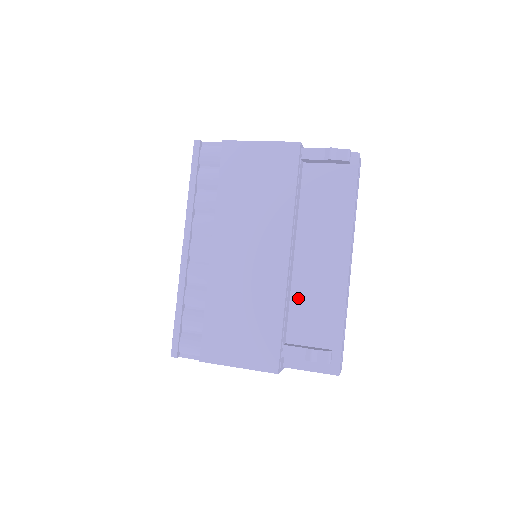
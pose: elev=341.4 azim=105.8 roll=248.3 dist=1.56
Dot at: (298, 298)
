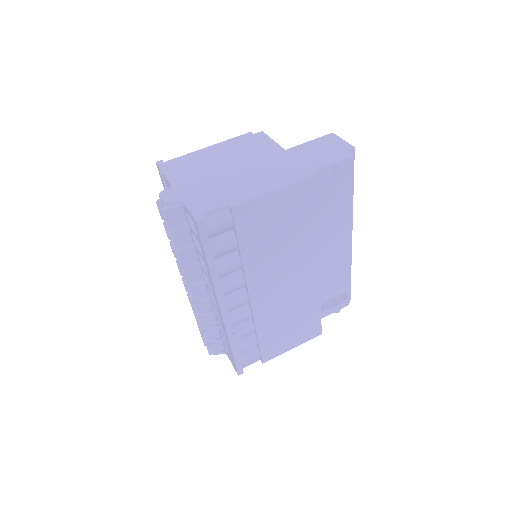
Dot at: occluded
